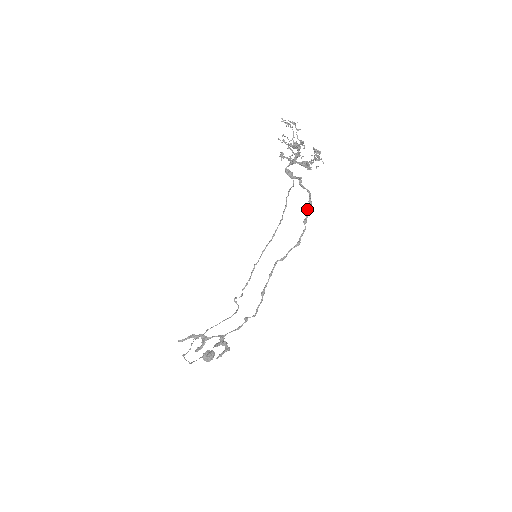
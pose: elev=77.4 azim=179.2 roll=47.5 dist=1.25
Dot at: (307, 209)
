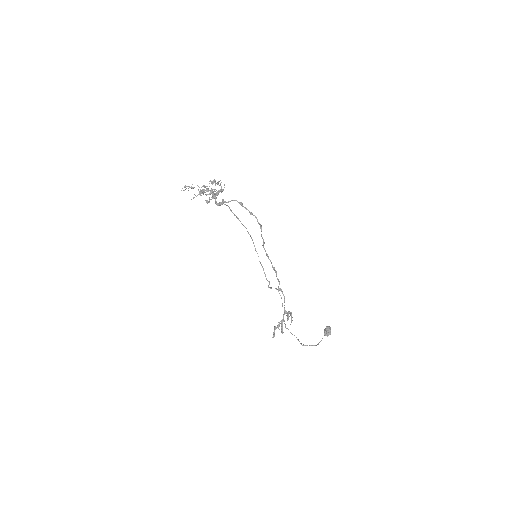
Dot at: occluded
